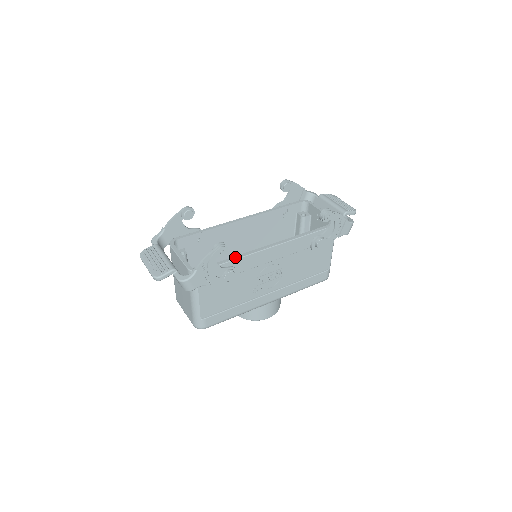
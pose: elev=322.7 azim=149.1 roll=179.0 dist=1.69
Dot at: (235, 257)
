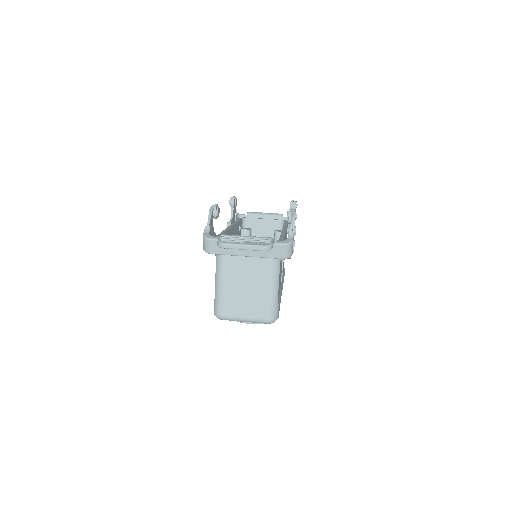
Dot at: (282, 234)
